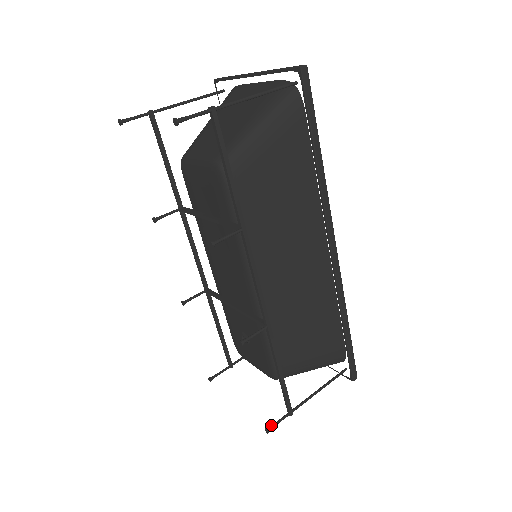
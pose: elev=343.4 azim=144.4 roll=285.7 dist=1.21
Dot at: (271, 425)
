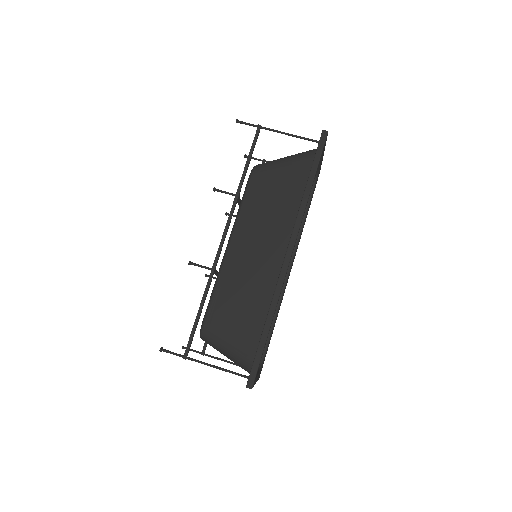
Dot at: occluded
